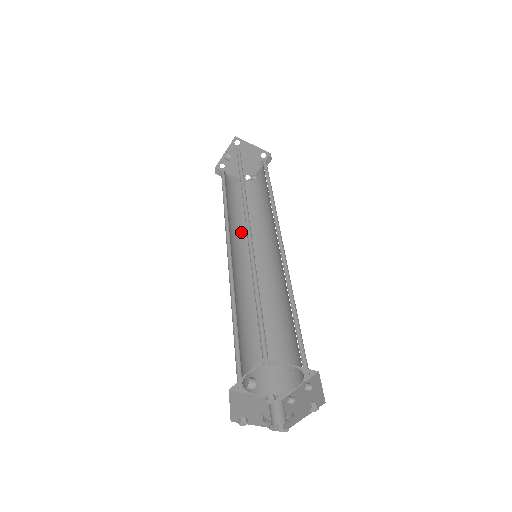
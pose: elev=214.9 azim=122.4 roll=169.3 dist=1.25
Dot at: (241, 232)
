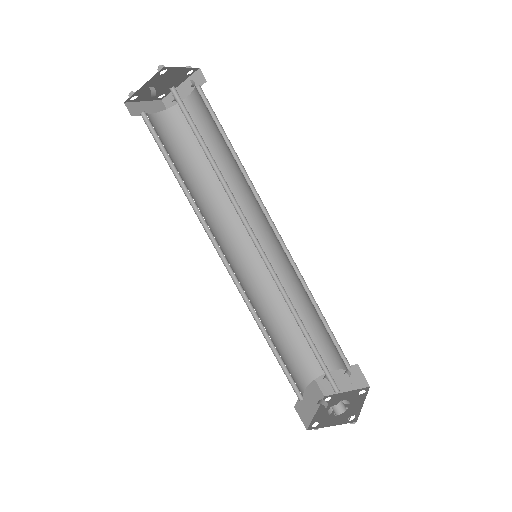
Dot at: (206, 208)
